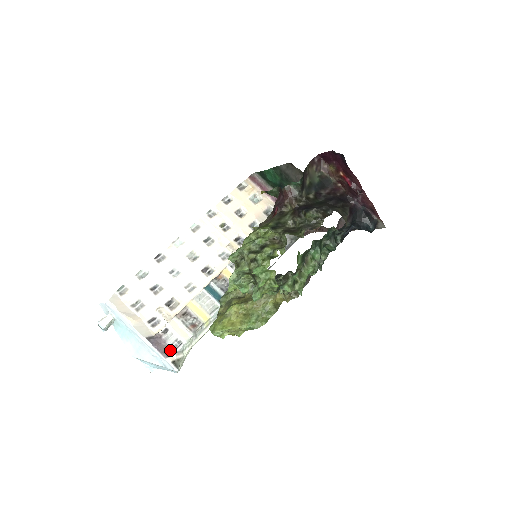
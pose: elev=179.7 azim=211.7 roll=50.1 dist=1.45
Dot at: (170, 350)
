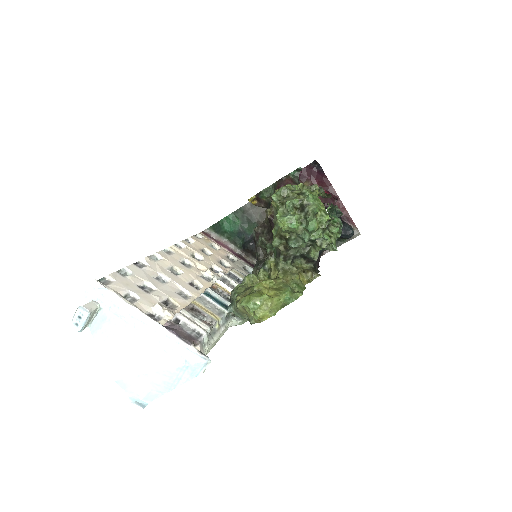
Dot at: (191, 338)
